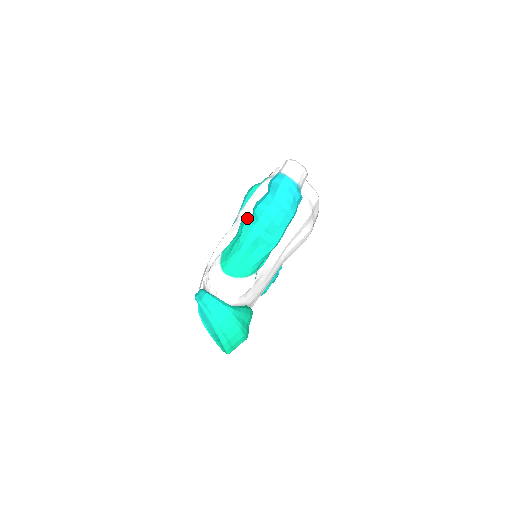
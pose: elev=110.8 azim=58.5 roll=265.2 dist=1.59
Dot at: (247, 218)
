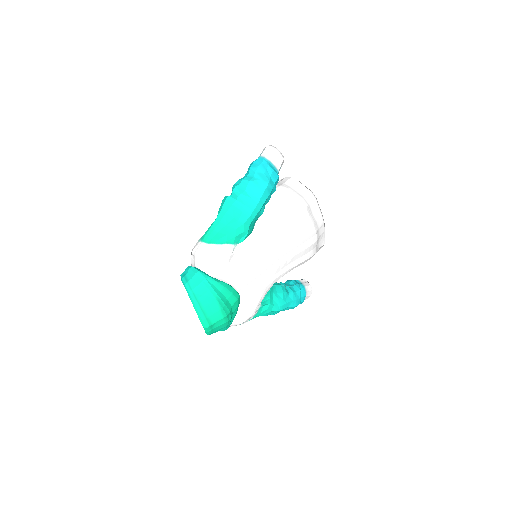
Dot at: occluded
